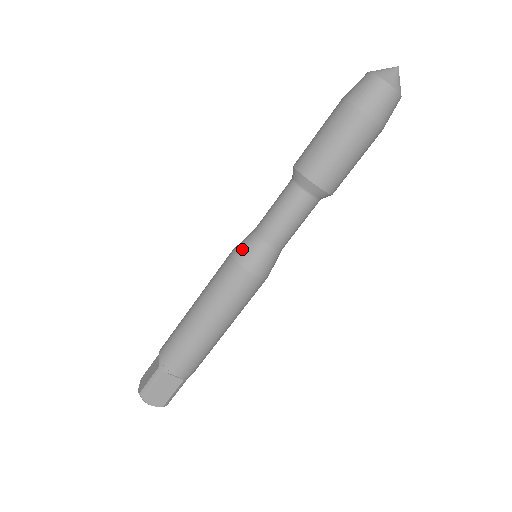
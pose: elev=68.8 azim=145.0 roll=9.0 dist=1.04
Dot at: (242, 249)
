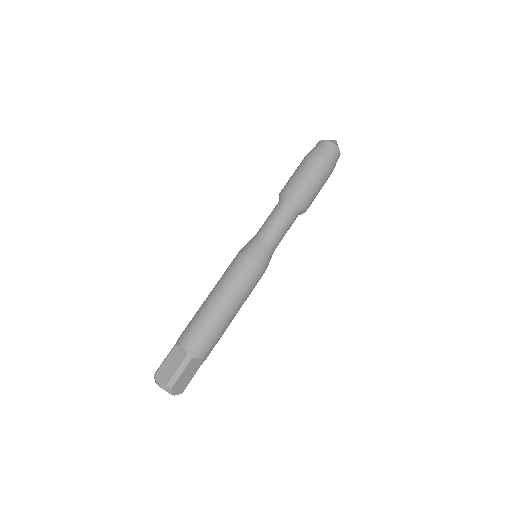
Dot at: (255, 250)
